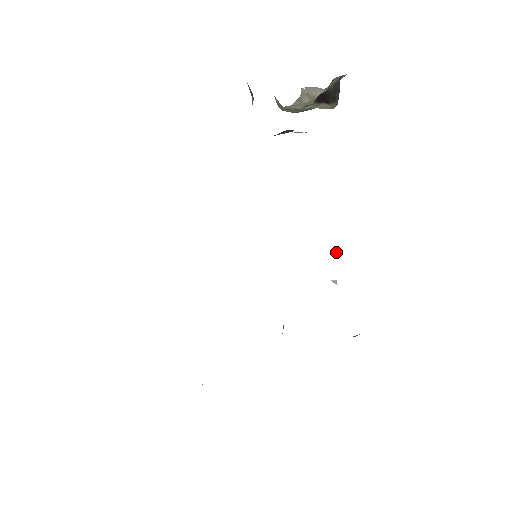
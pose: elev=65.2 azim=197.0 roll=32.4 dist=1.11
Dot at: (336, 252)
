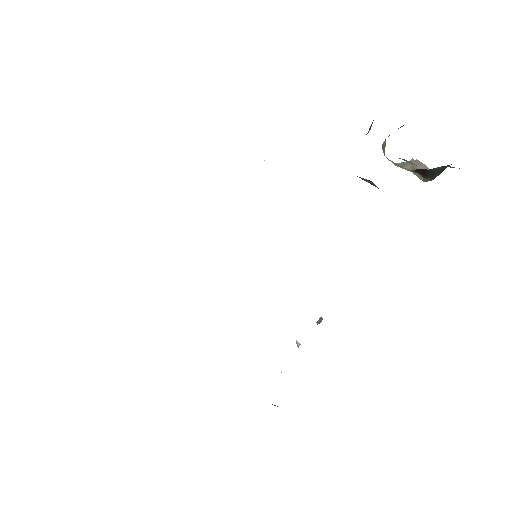
Dot at: (321, 318)
